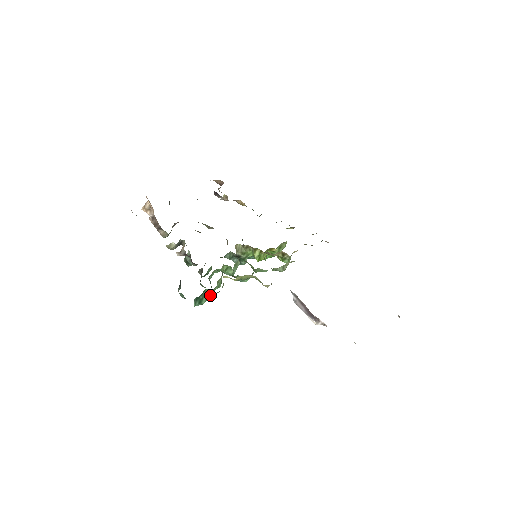
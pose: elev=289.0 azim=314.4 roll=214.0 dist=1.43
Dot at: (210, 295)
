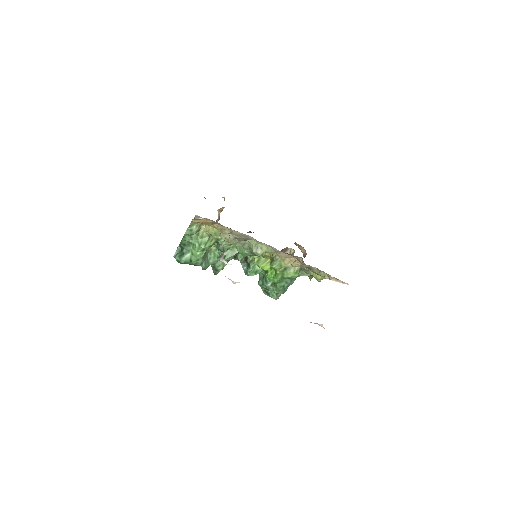
Dot at: (193, 258)
